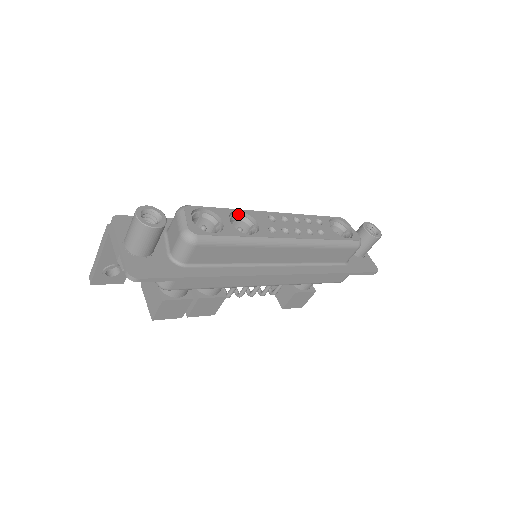
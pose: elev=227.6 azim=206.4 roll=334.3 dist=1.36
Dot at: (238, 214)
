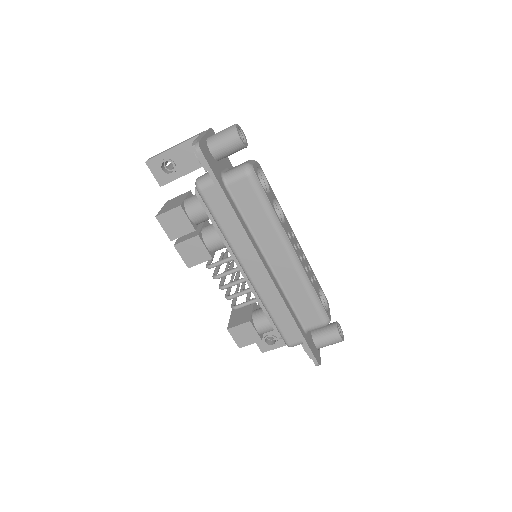
Dot at: (278, 207)
